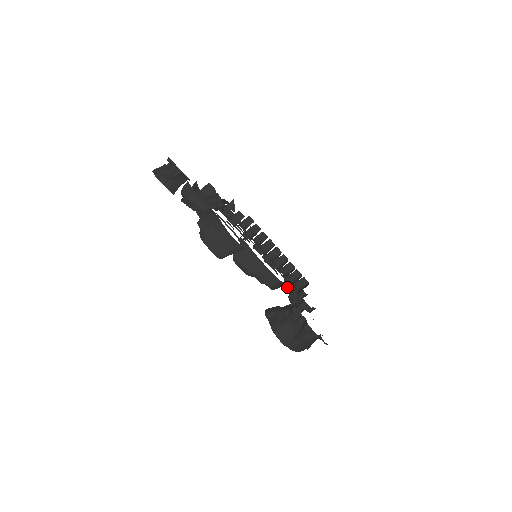
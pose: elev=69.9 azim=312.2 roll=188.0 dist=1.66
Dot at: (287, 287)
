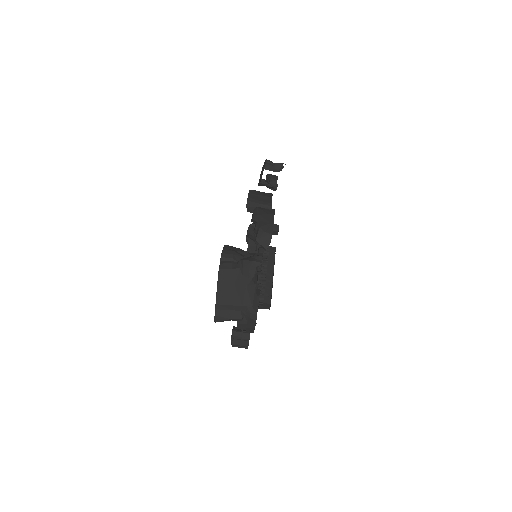
Dot at: occluded
